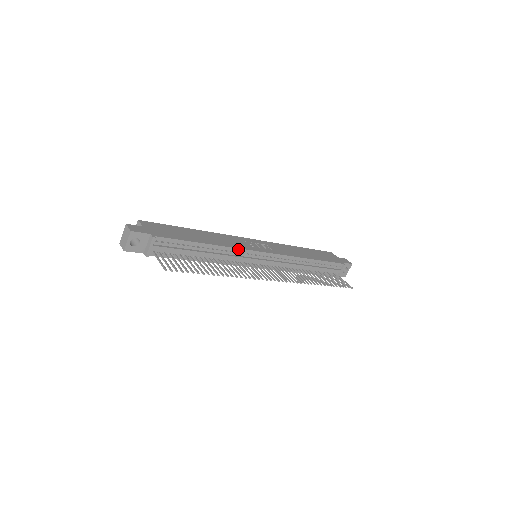
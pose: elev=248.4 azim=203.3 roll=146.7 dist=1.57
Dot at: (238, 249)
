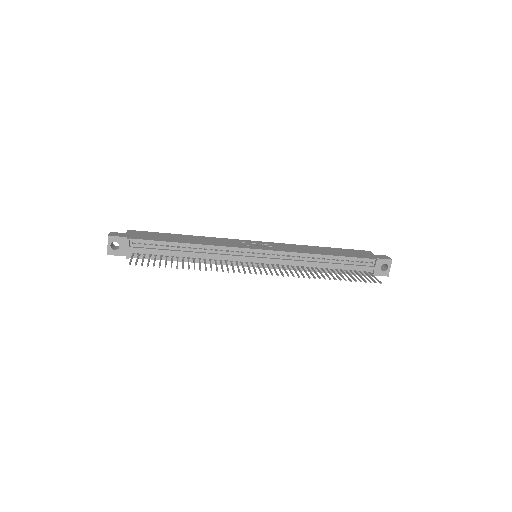
Dot at: (224, 247)
